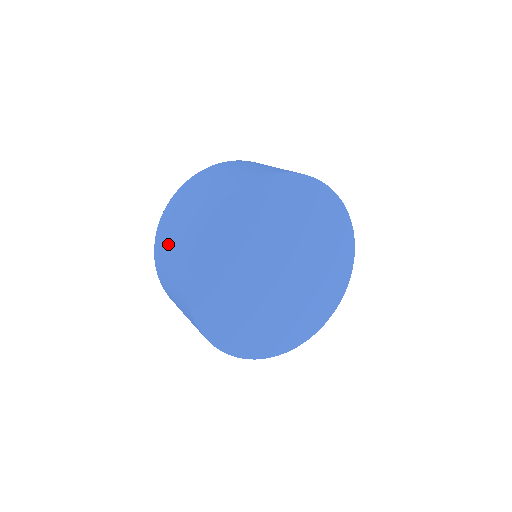
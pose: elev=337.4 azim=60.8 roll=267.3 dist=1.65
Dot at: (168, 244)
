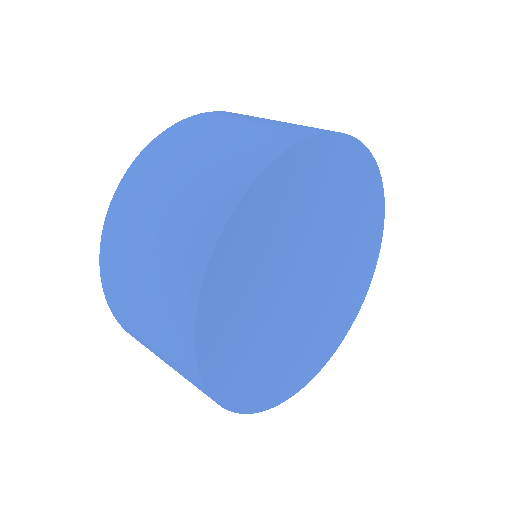
Dot at: (134, 294)
